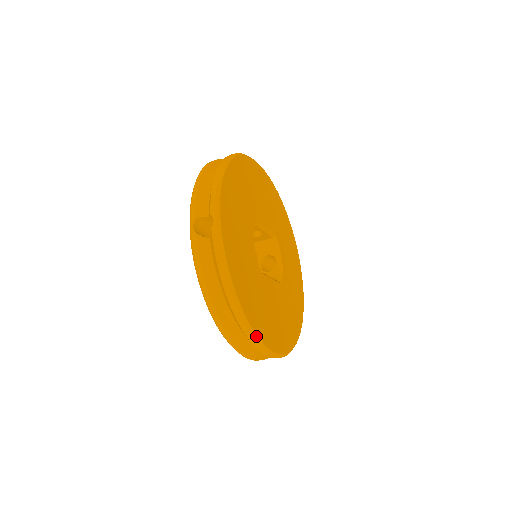
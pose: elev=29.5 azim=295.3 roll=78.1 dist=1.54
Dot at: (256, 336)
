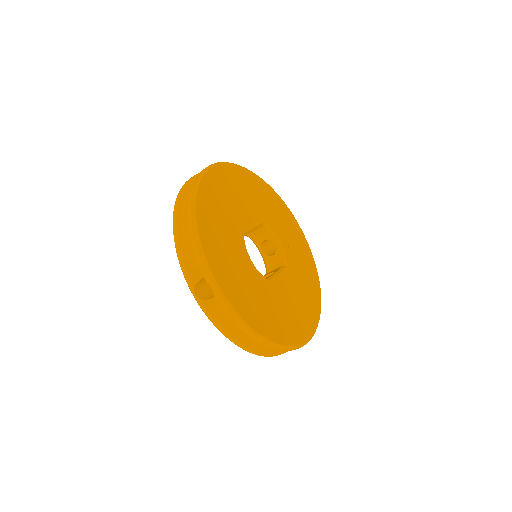
Dot at: (289, 347)
